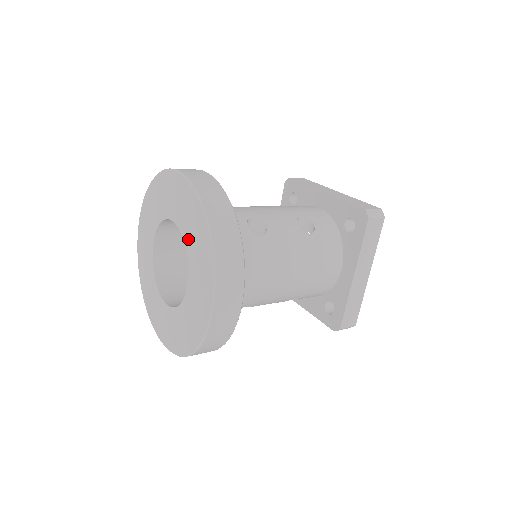
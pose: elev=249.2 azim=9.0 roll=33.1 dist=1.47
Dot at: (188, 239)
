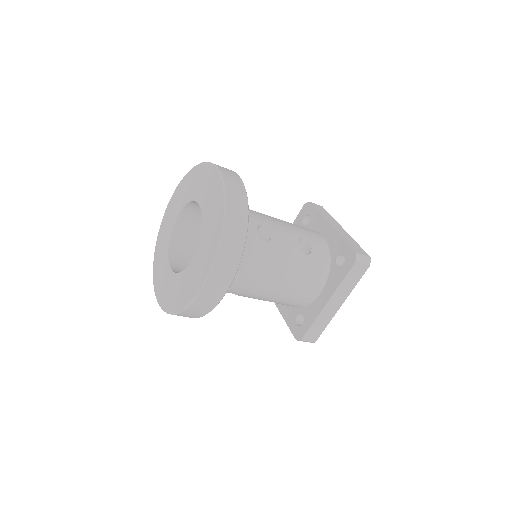
Dot at: (205, 225)
